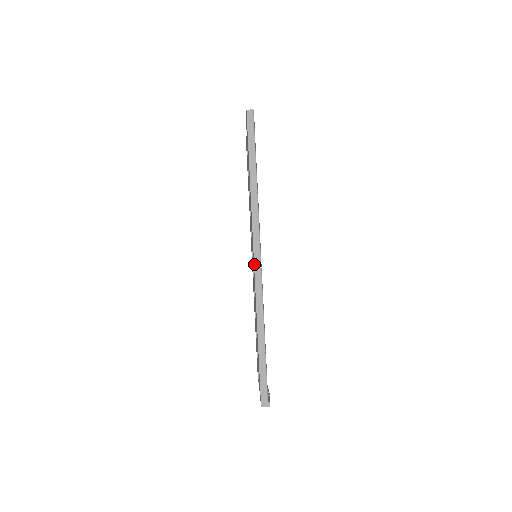
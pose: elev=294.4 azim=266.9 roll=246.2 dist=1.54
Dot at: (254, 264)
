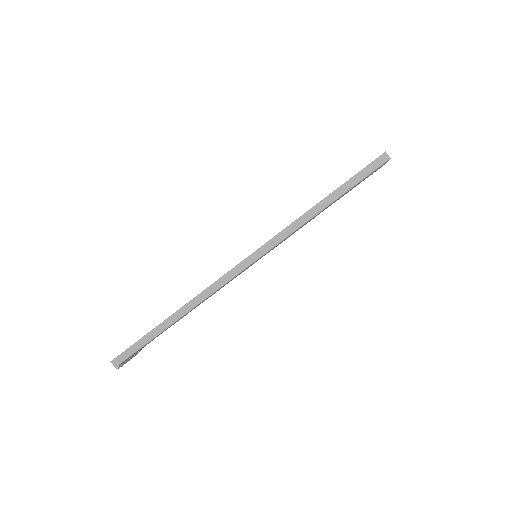
Dot at: (233, 268)
